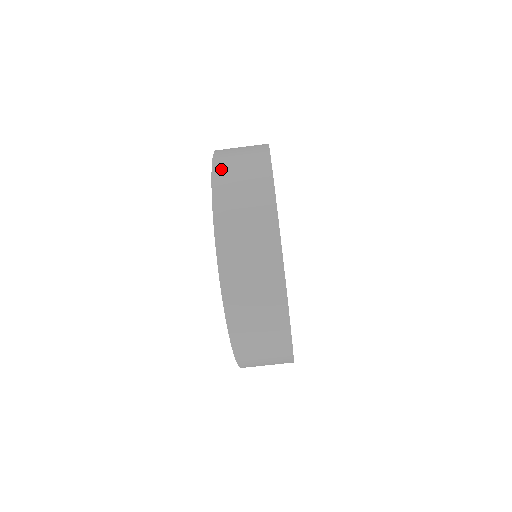
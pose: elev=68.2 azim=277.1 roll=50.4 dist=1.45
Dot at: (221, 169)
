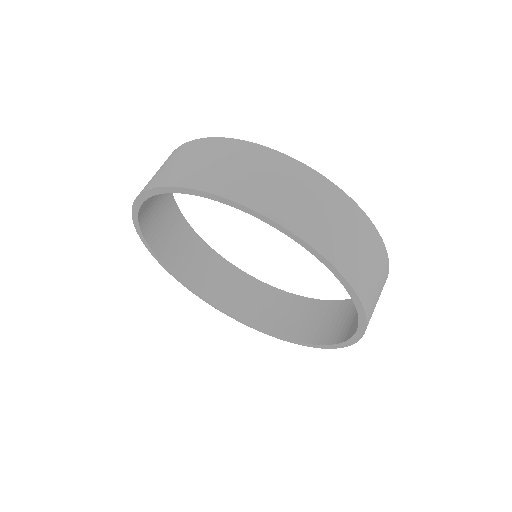
Dot at: occluded
